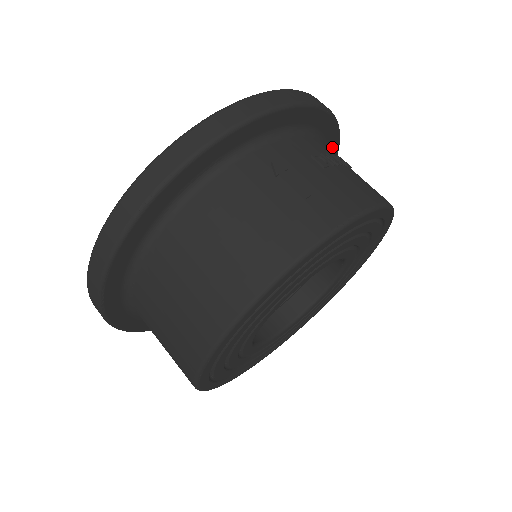
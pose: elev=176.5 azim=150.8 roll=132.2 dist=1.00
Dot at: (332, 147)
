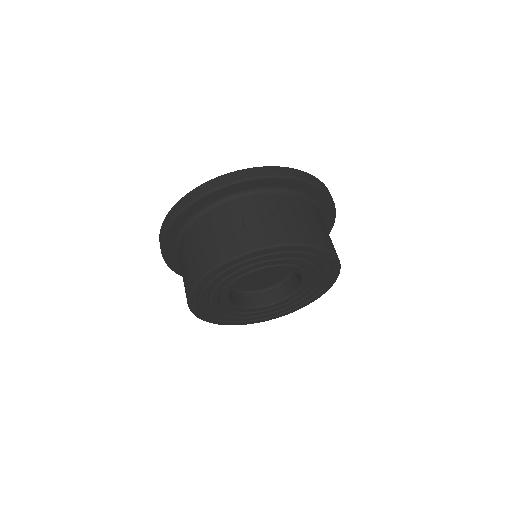
Dot at: (322, 199)
